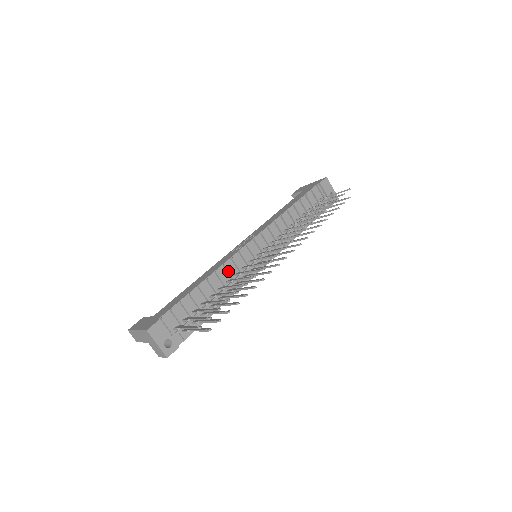
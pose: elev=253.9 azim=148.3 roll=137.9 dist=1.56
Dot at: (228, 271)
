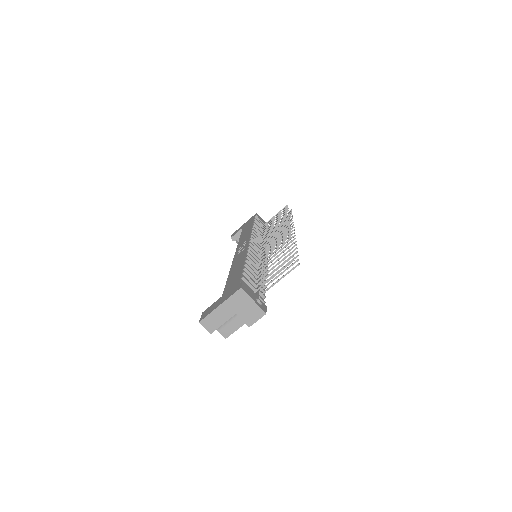
Dot at: (253, 258)
